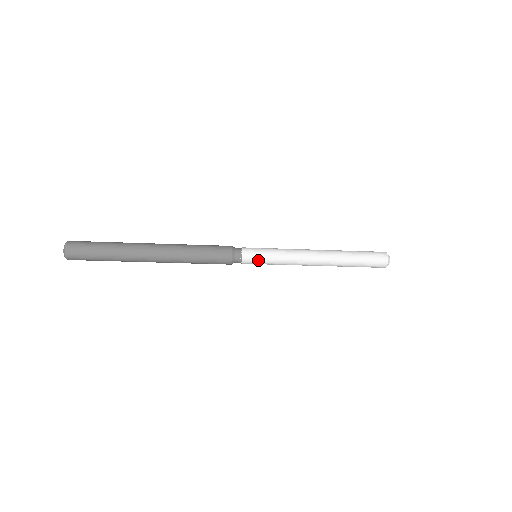
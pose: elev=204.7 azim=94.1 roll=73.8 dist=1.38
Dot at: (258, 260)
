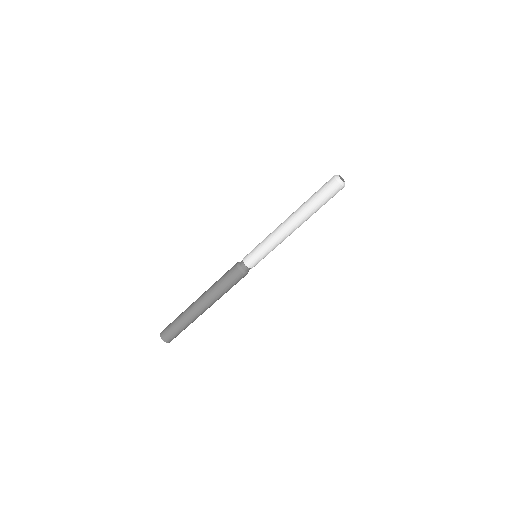
Dot at: (252, 252)
